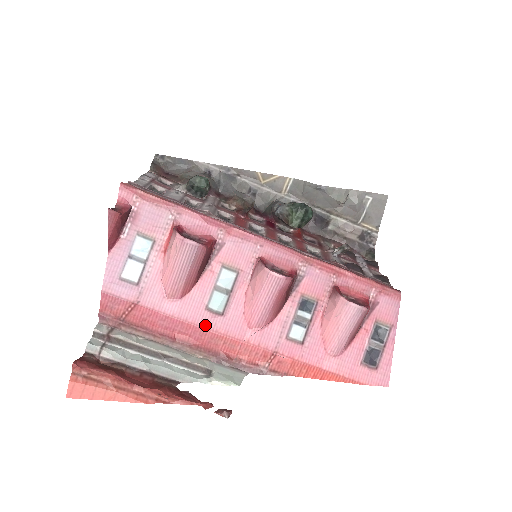
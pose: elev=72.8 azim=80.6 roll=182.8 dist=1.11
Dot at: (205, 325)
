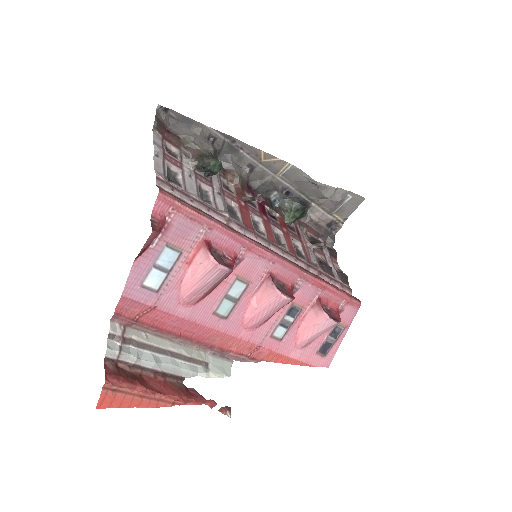
Dot at: (210, 326)
